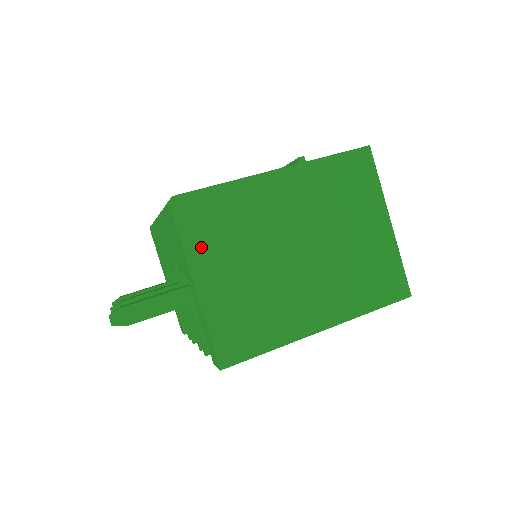
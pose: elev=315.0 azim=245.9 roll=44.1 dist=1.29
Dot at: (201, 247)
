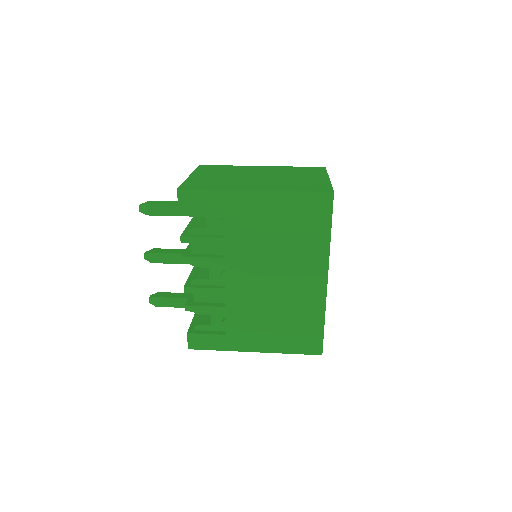
Dot at: (203, 172)
